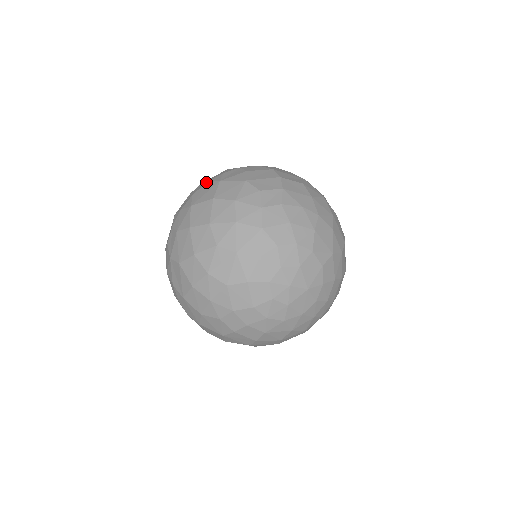
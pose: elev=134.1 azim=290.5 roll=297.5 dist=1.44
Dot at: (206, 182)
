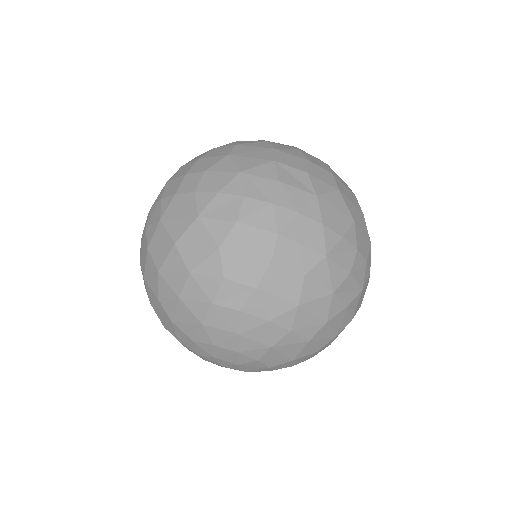
Dot at: (194, 190)
